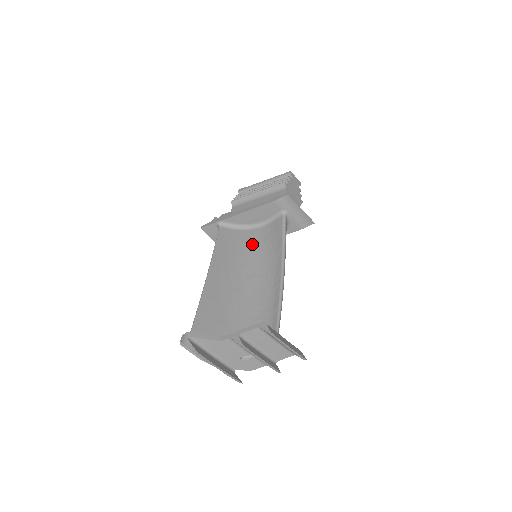
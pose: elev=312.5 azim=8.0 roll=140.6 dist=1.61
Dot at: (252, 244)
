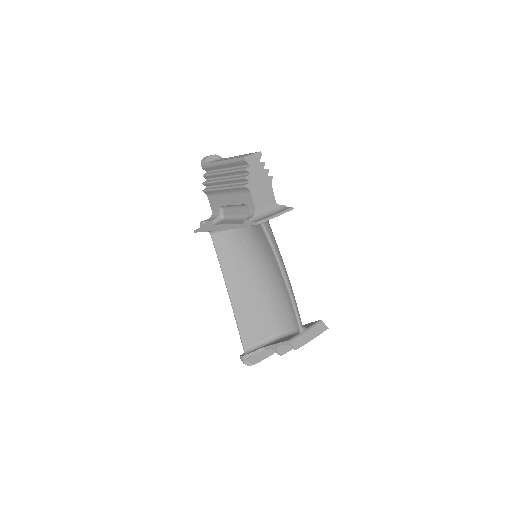
Dot at: (247, 245)
